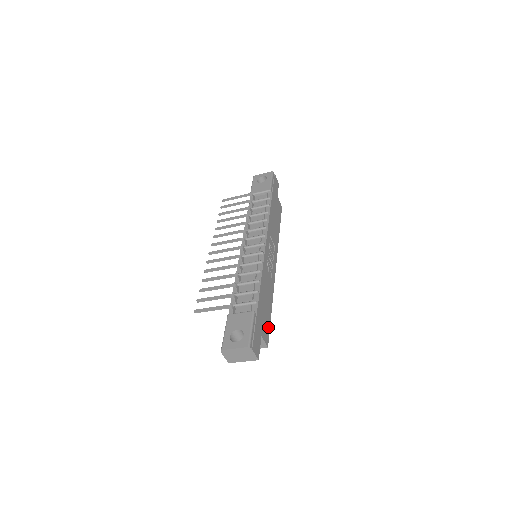
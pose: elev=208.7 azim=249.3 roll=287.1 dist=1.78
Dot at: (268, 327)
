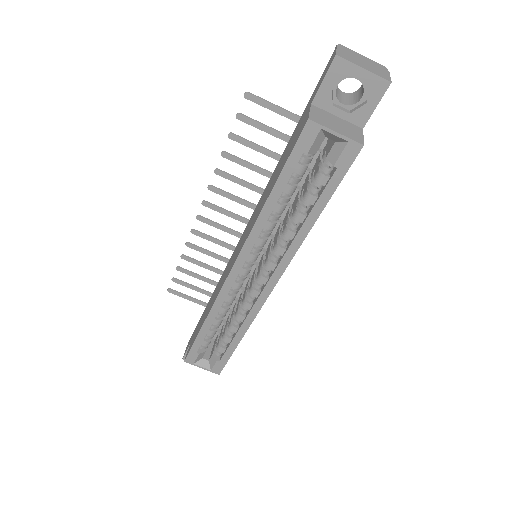
Dot at: (342, 175)
